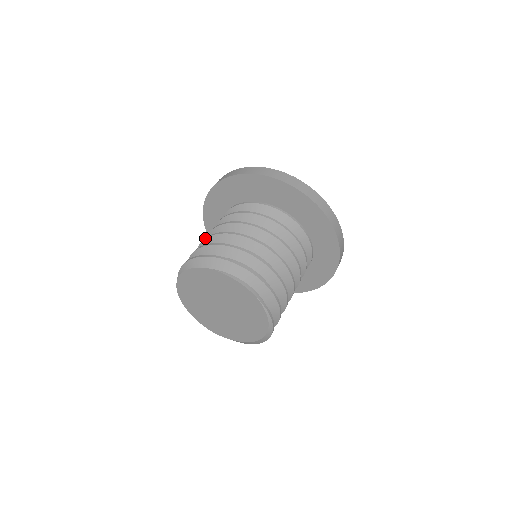
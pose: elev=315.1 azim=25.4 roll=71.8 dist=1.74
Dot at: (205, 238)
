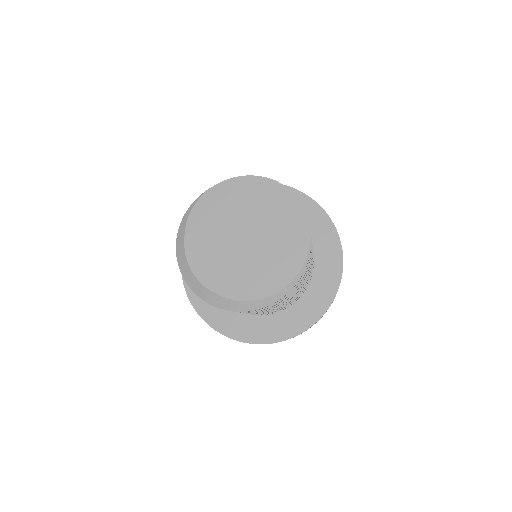
Dot at: occluded
